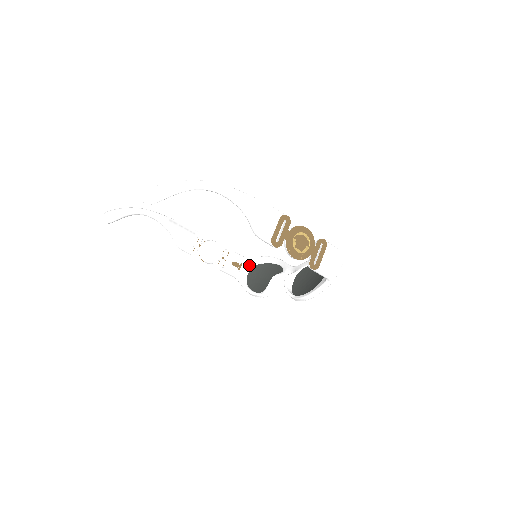
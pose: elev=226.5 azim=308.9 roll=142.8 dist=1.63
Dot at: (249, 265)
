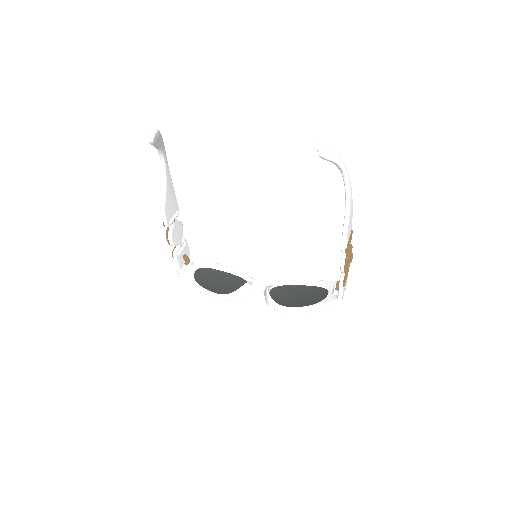
Dot at: (196, 264)
